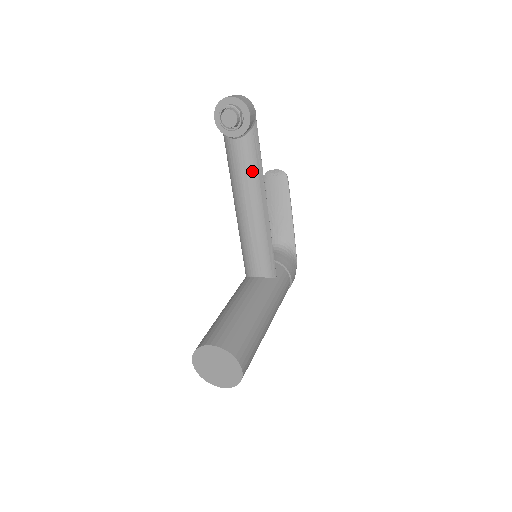
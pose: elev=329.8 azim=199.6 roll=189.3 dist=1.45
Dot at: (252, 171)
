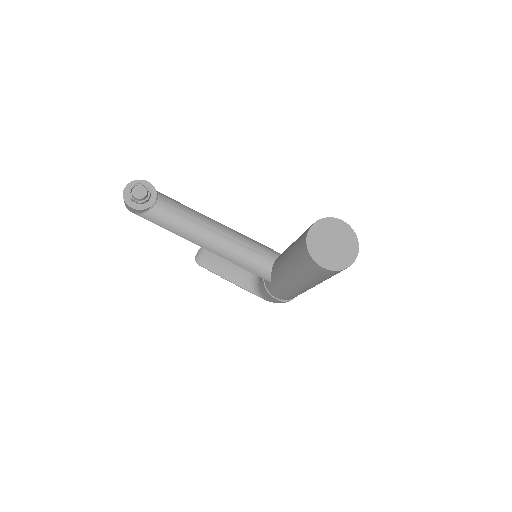
Dot at: (187, 210)
